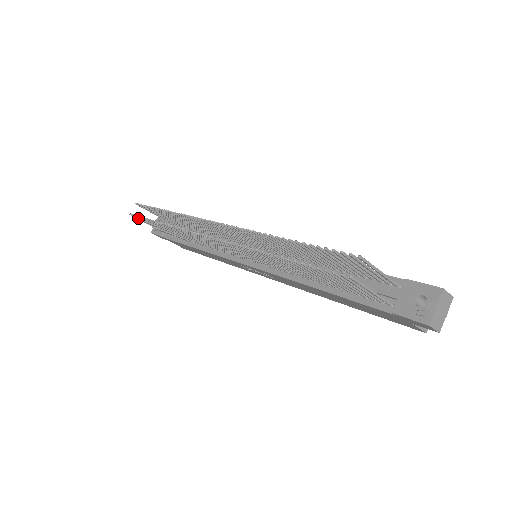
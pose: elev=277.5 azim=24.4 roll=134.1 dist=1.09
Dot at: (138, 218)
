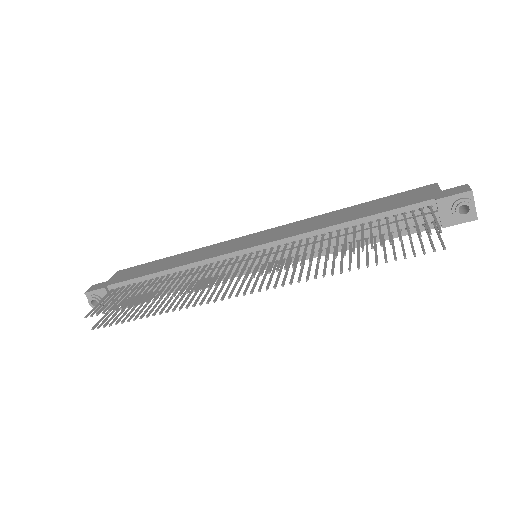
Dot at: (102, 324)
